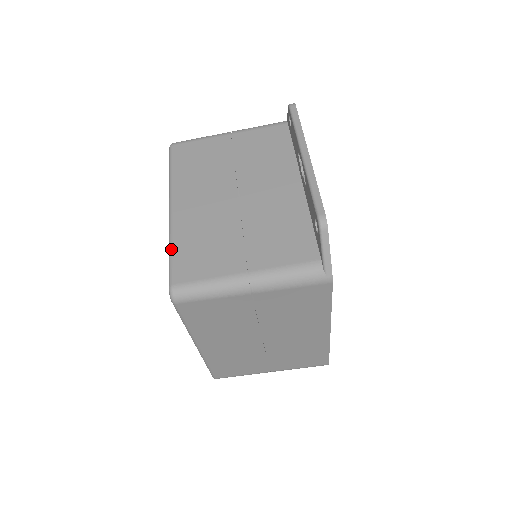
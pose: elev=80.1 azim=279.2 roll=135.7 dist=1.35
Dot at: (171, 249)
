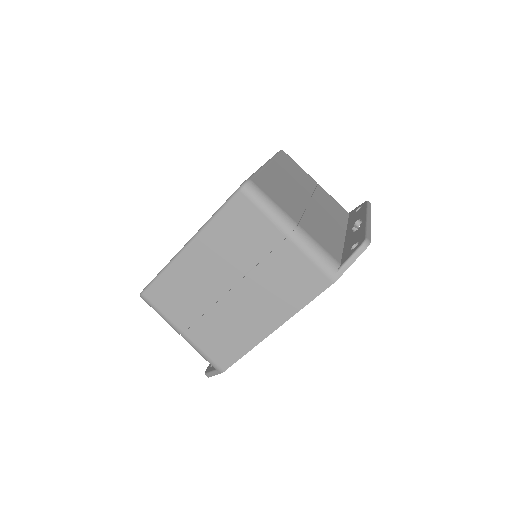
Dot at: (259, 172)
